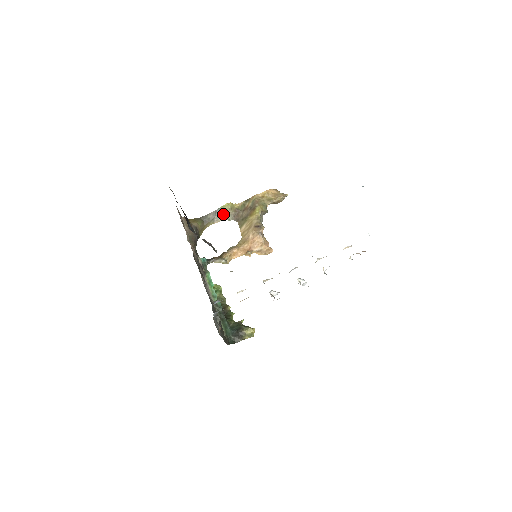
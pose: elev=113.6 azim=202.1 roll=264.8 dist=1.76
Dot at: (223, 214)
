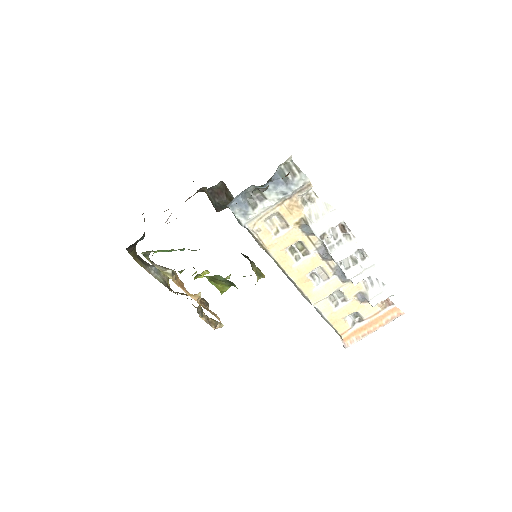
Dot at: (158, 273)
